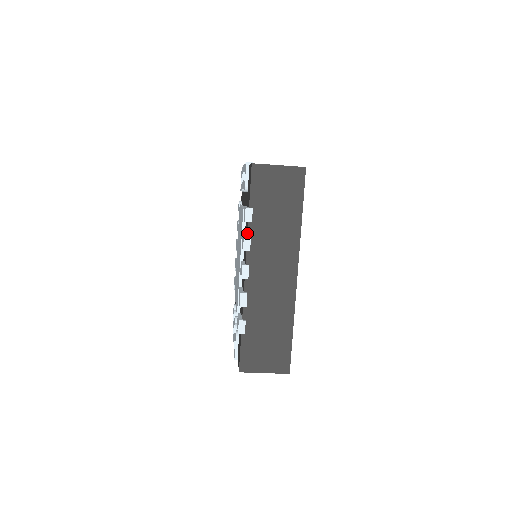
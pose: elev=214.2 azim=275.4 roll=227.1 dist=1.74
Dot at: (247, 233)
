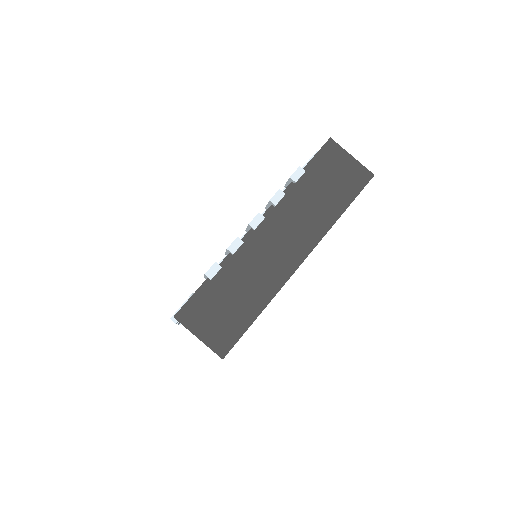
Dot at: occluded
